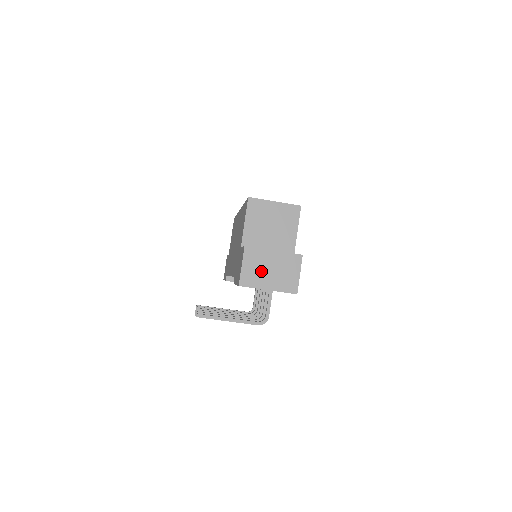
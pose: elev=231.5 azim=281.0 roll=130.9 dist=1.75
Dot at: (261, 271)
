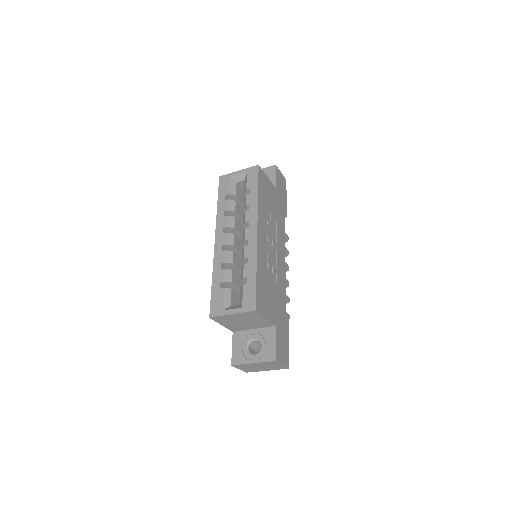
Dot at: (254, 368)
